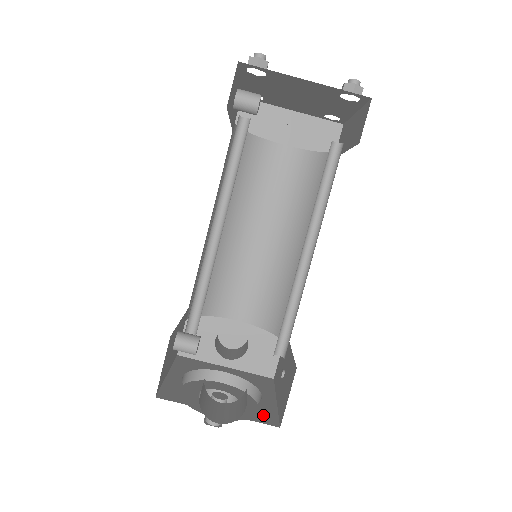
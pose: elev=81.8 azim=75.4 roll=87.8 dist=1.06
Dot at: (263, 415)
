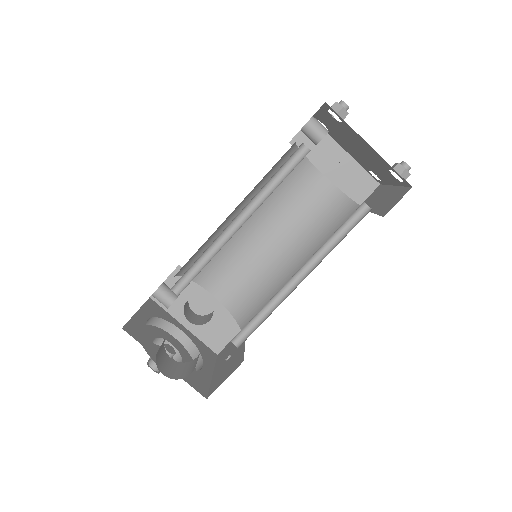
Dot at: (198, 382)
